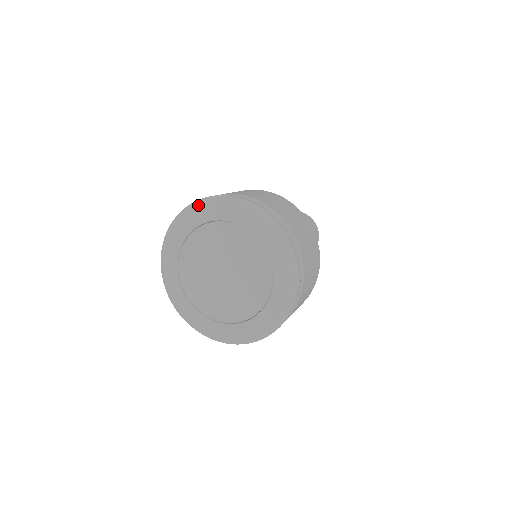
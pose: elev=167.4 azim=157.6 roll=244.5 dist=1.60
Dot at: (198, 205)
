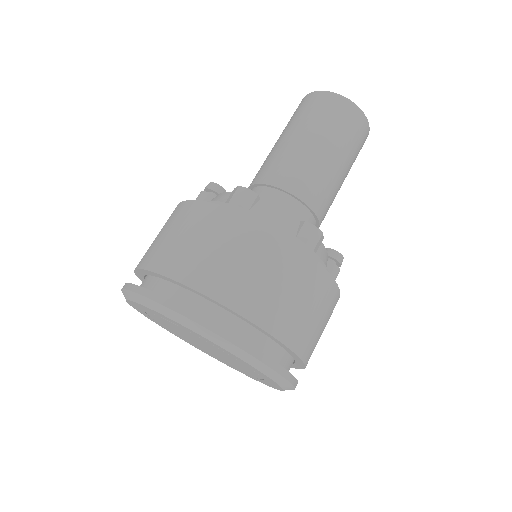
Dot at: (213, 340)
